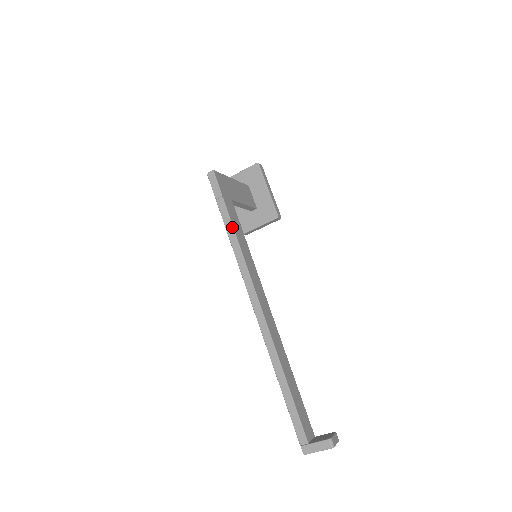
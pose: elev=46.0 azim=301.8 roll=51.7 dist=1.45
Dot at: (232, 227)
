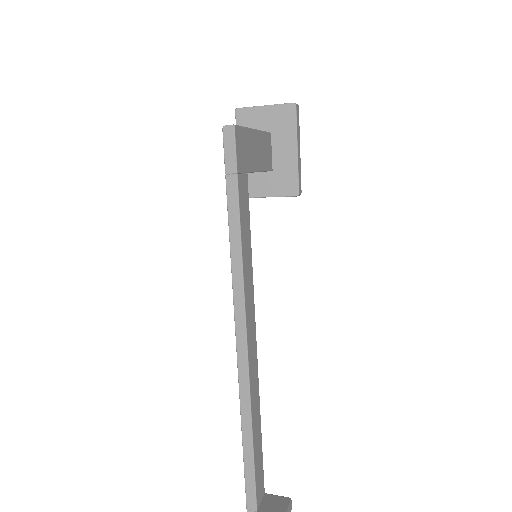
Dot at: (239, 226)
